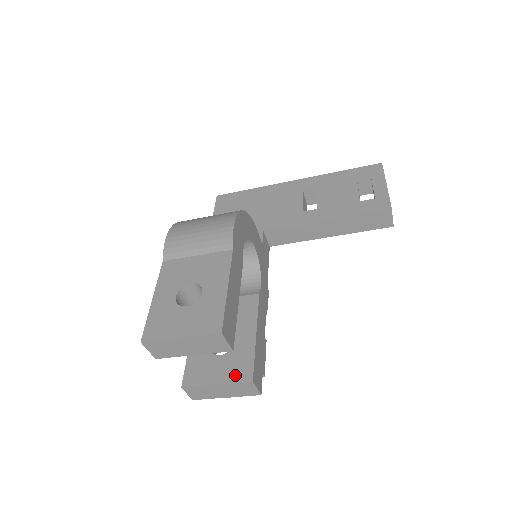
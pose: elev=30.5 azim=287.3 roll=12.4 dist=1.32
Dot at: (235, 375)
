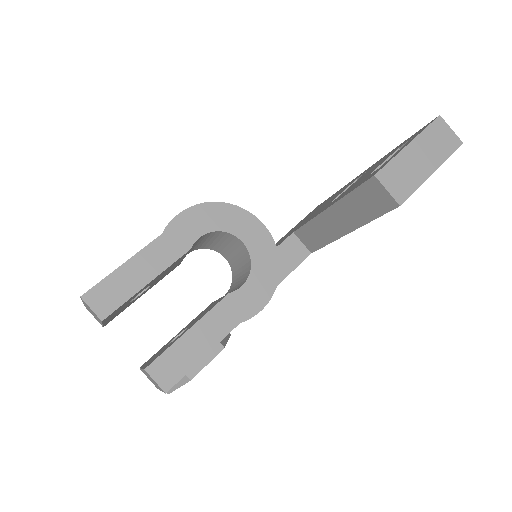
Dot at: (149, 362)
